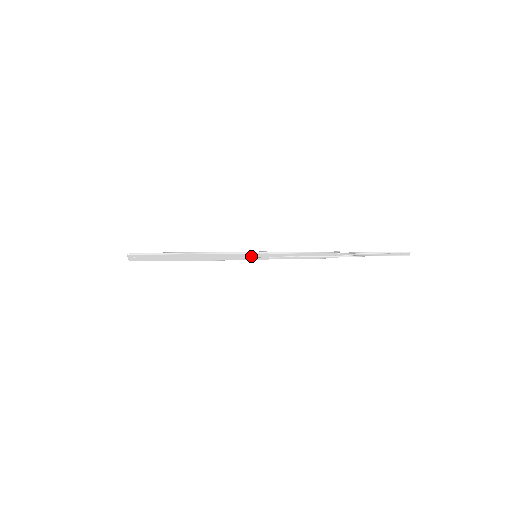
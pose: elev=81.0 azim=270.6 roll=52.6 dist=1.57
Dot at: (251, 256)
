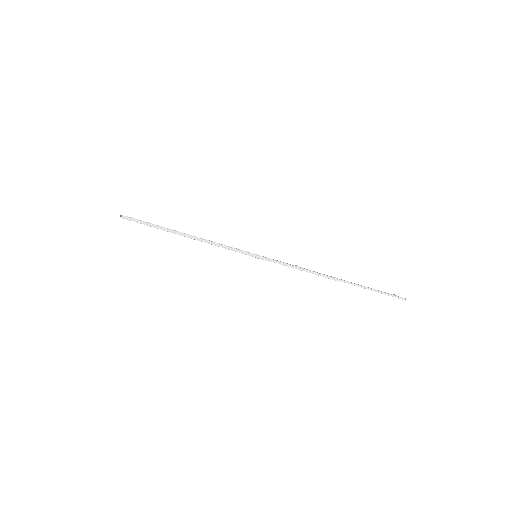
Dot at: (251, 255)
